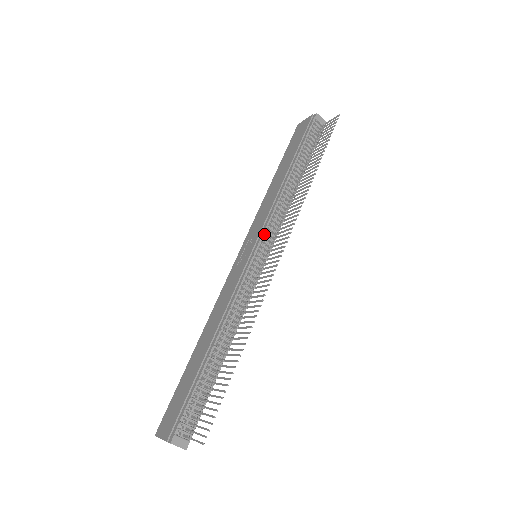
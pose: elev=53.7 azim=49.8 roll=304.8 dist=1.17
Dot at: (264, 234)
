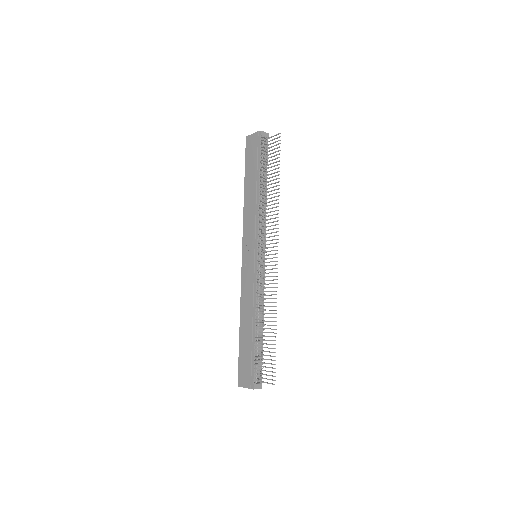
Dot at: (258, 242)
